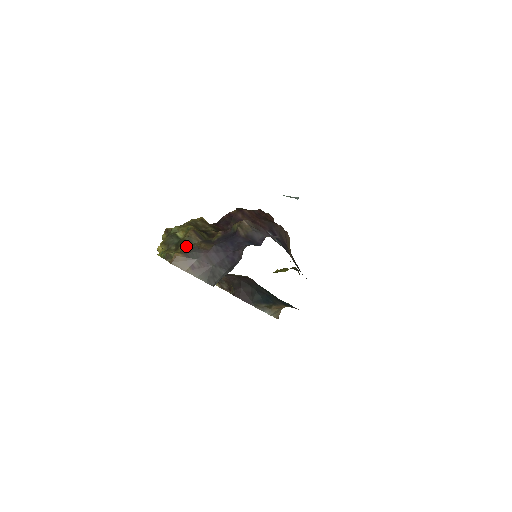
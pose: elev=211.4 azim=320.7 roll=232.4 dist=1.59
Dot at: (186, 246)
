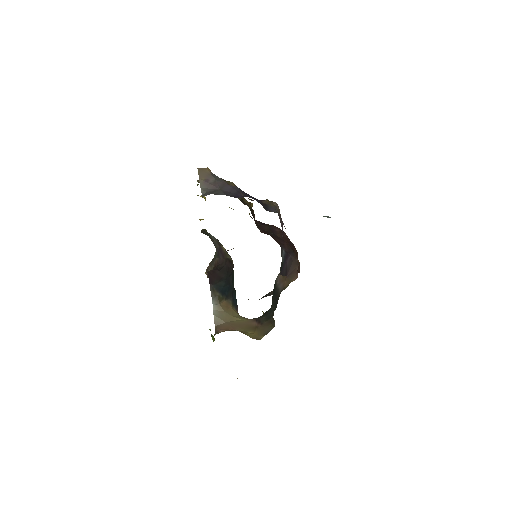
Dot at: occluded
